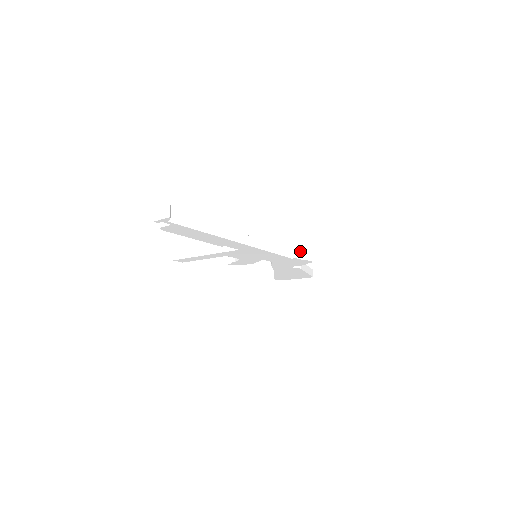
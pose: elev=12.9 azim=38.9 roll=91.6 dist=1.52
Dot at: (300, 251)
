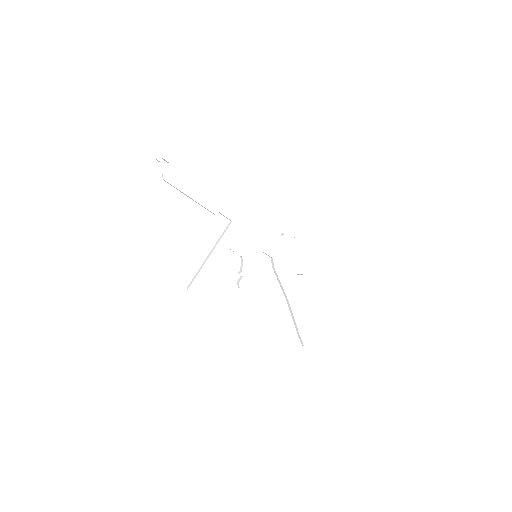
Dot at: occluded
